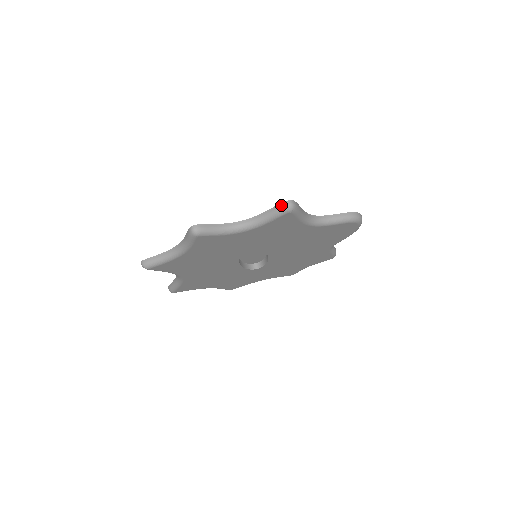
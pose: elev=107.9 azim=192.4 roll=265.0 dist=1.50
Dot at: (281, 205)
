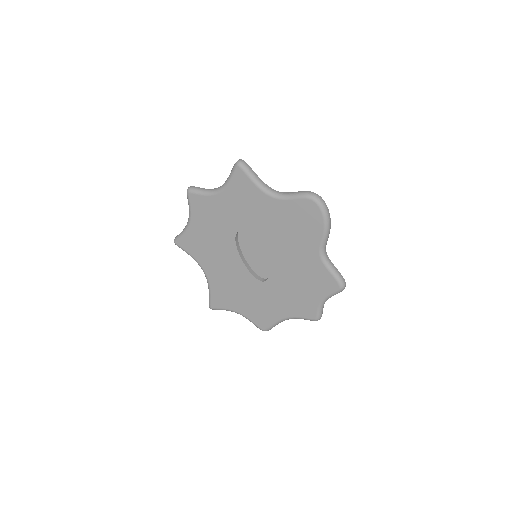
Dot at: (235, 164)
